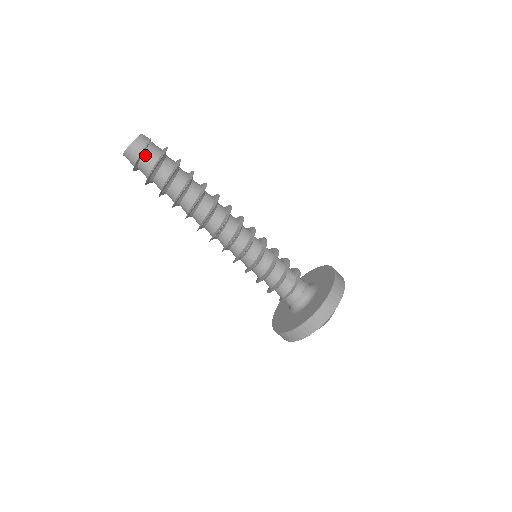
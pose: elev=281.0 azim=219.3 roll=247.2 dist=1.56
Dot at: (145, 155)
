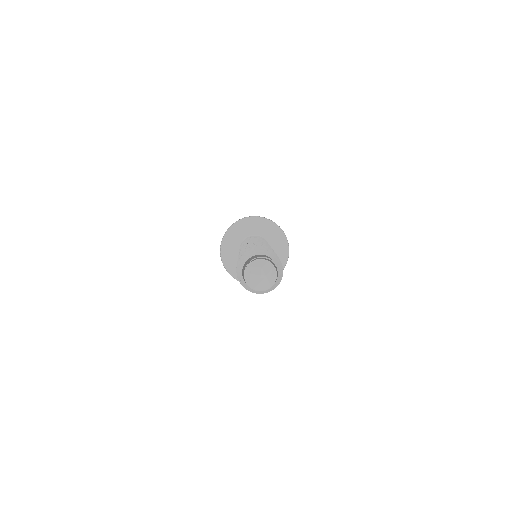
Dot at: occluded
